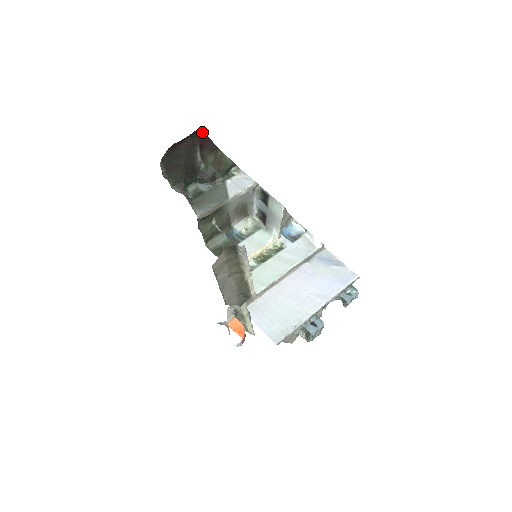
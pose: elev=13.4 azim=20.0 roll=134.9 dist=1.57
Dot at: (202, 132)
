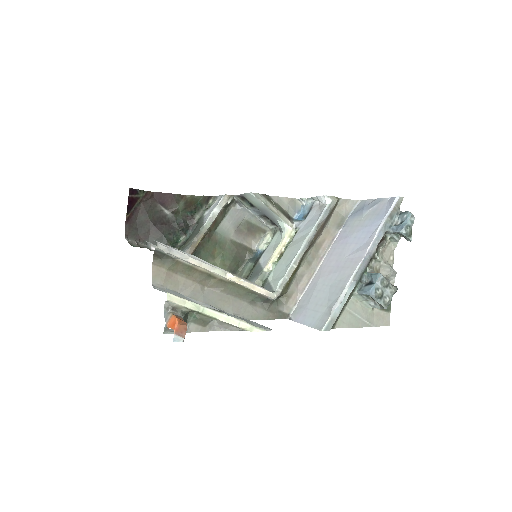
Dot at: (150, 192)
